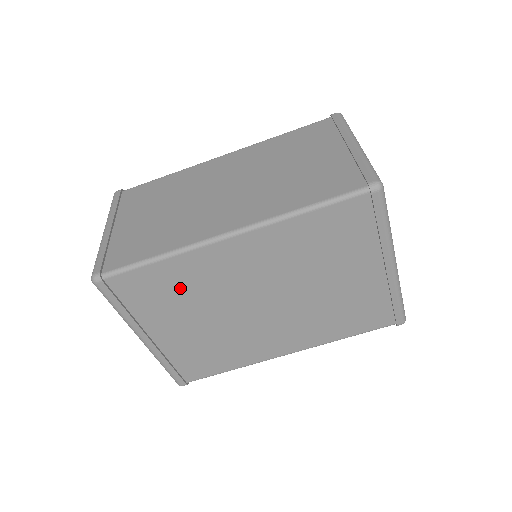
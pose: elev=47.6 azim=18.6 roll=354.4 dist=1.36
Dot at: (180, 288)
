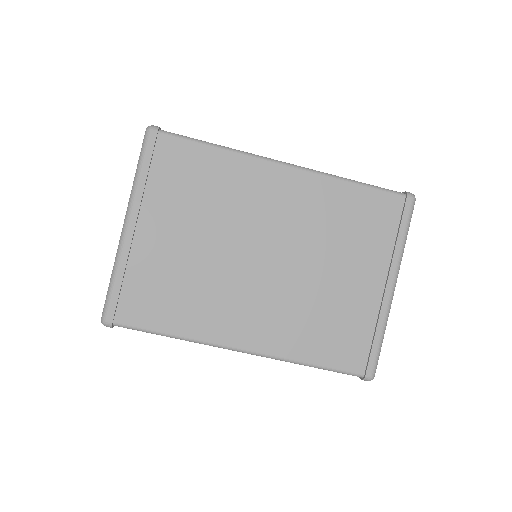
Dot at: (210, 188)
